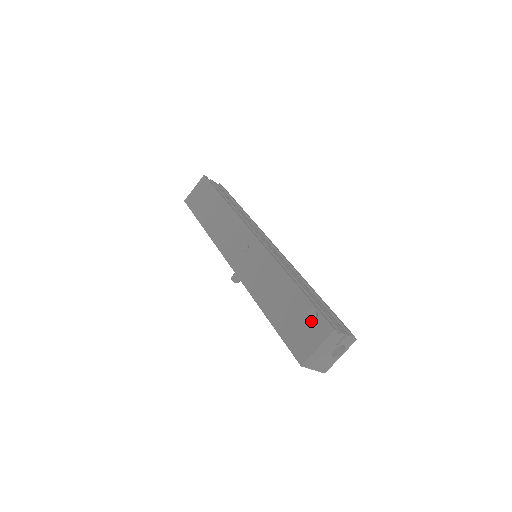
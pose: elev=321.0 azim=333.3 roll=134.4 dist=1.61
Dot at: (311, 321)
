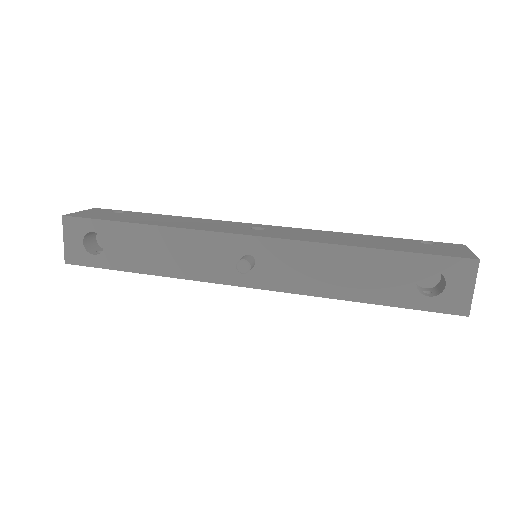
Dot at: (434, 244)
